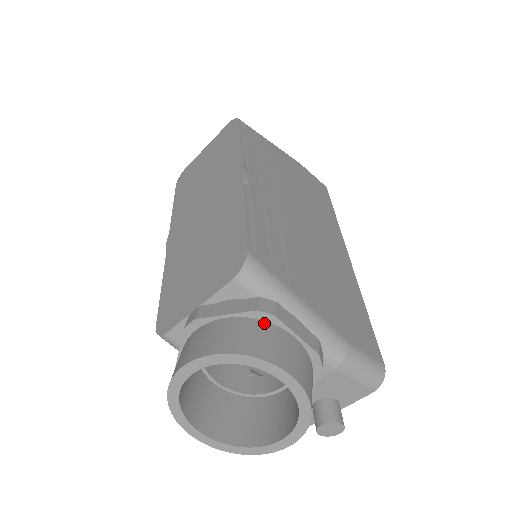
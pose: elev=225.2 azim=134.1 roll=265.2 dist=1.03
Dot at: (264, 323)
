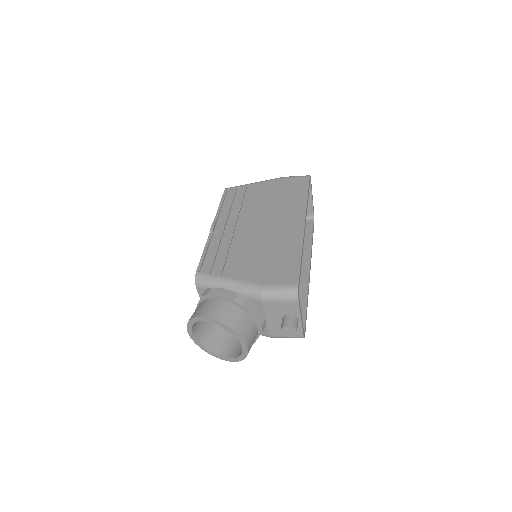
Dot at: (206, 300)
